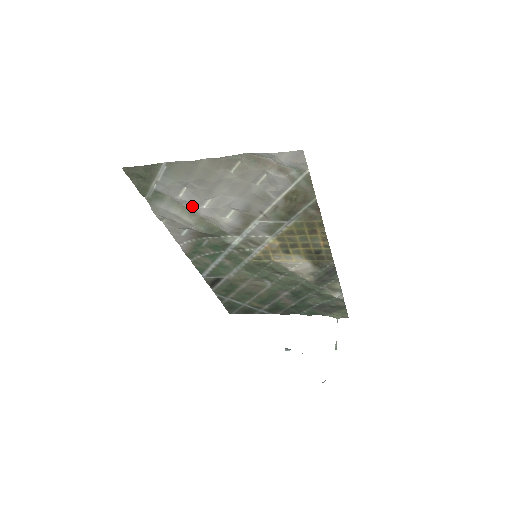
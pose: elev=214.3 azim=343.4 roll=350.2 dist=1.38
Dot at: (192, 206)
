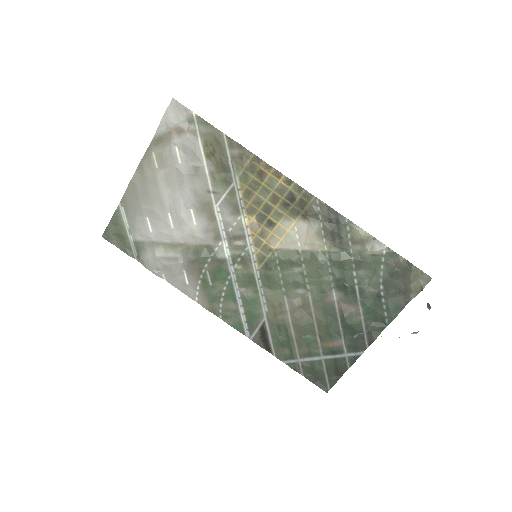
Dot at: (166, 236)
